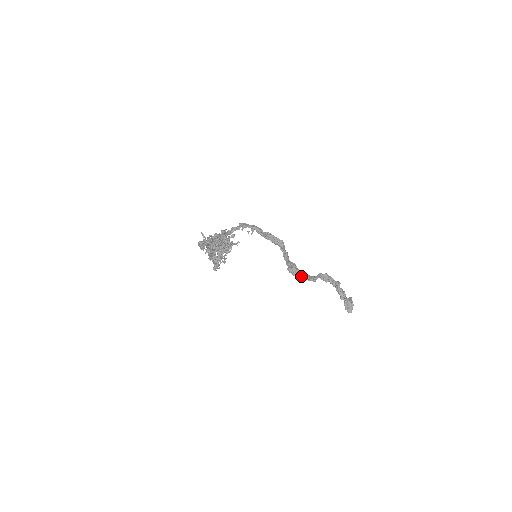
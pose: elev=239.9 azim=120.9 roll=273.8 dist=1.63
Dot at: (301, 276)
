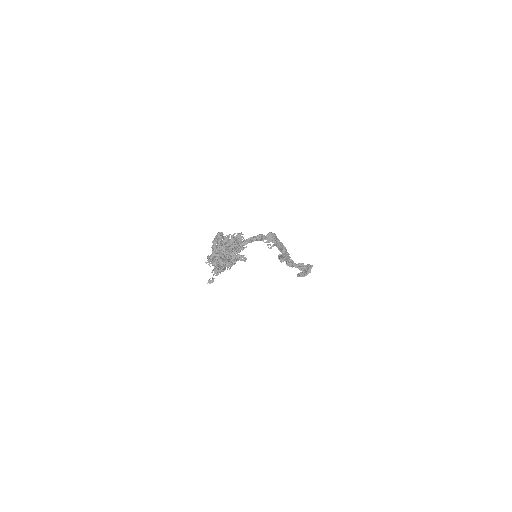
Dot at: occluded
